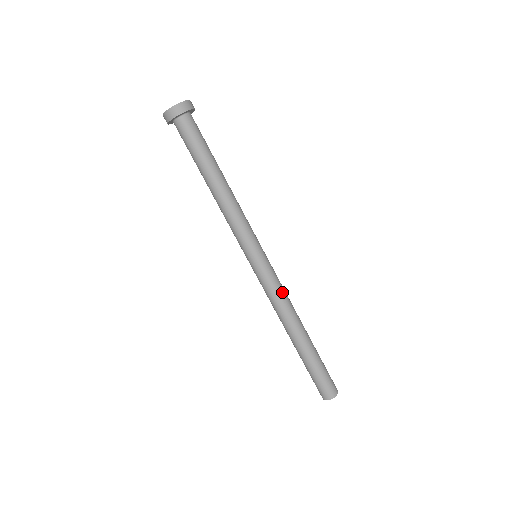
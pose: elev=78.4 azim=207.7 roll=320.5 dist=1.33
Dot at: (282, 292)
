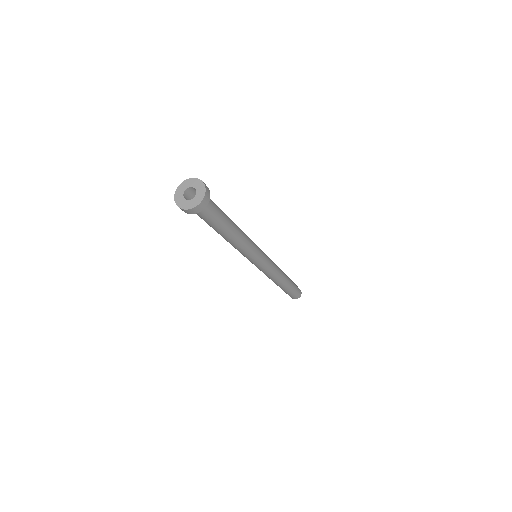
Dot at: (275, 269)
